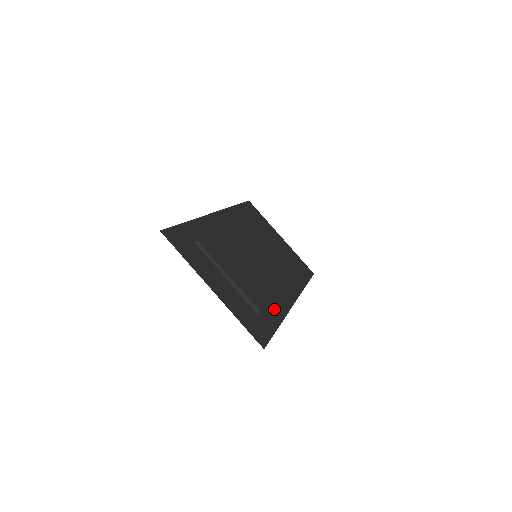
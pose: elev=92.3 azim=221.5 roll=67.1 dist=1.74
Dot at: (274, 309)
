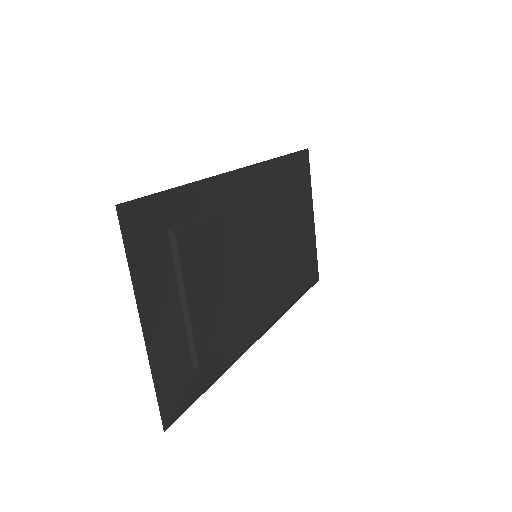
Dot at: (225, 352)
